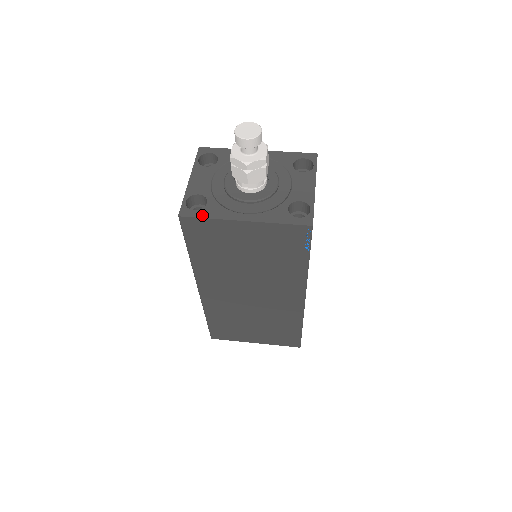
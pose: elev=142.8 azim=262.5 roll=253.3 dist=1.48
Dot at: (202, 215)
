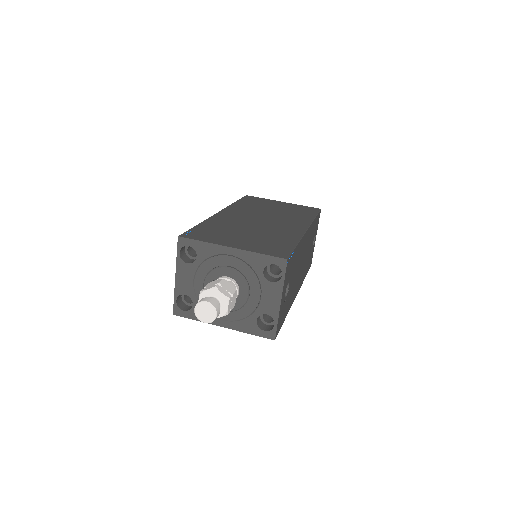
Dot at: (190, 317)
